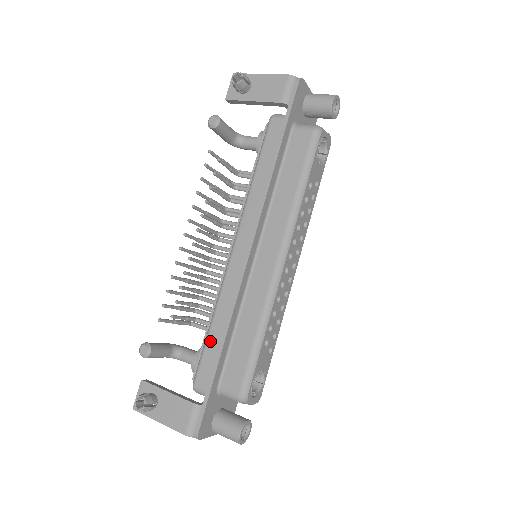
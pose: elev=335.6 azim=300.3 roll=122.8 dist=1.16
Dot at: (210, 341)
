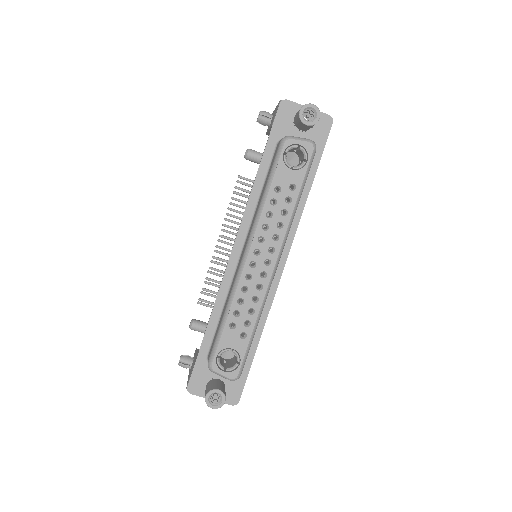
Dot at: occluded
